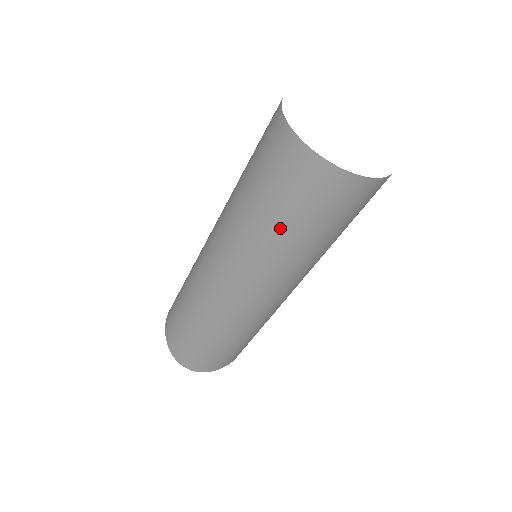
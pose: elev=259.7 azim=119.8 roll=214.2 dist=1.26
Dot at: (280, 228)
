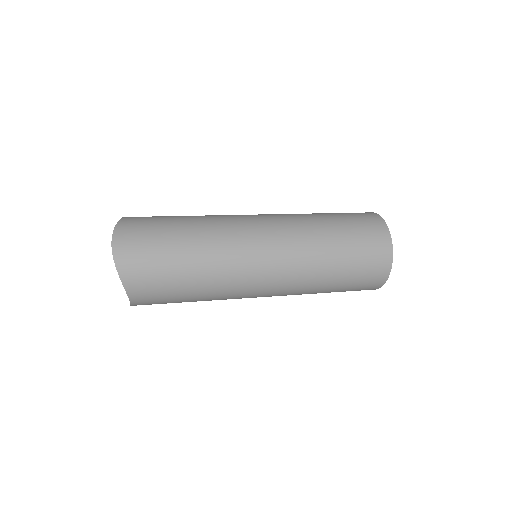
Dot at: (336, 235)
